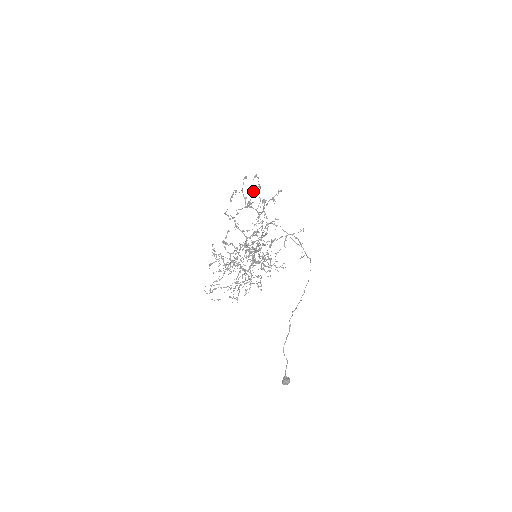
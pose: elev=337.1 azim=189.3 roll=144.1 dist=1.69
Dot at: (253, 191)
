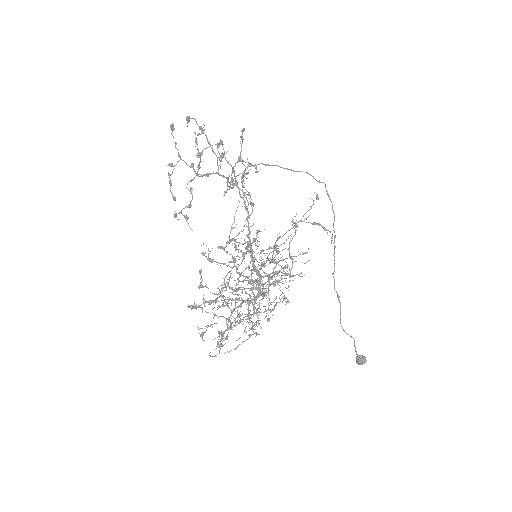
Dot at: (194, 132)
